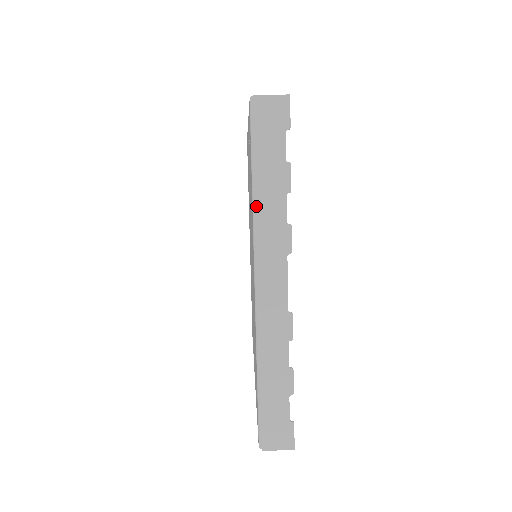
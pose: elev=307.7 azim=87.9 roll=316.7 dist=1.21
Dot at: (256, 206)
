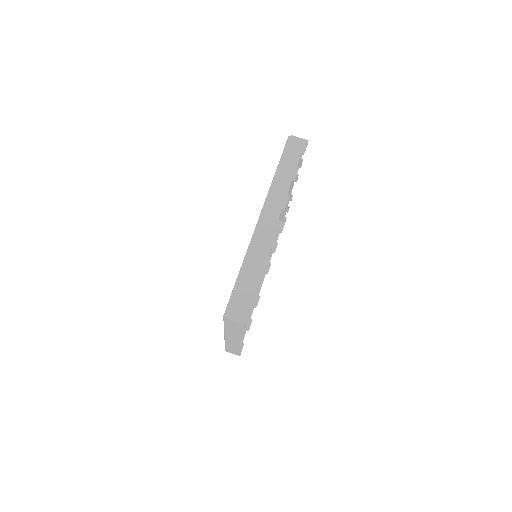
Dot at: (274, 181)
